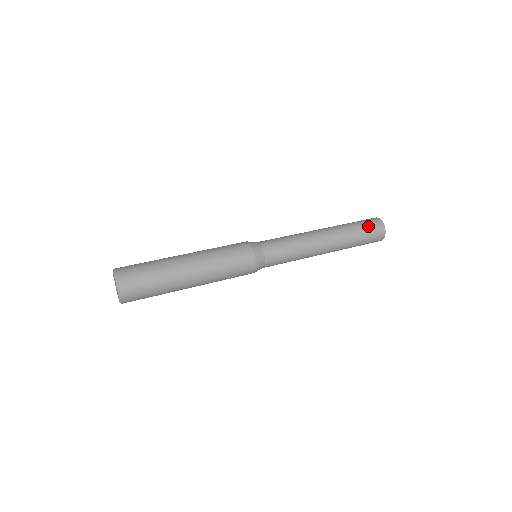
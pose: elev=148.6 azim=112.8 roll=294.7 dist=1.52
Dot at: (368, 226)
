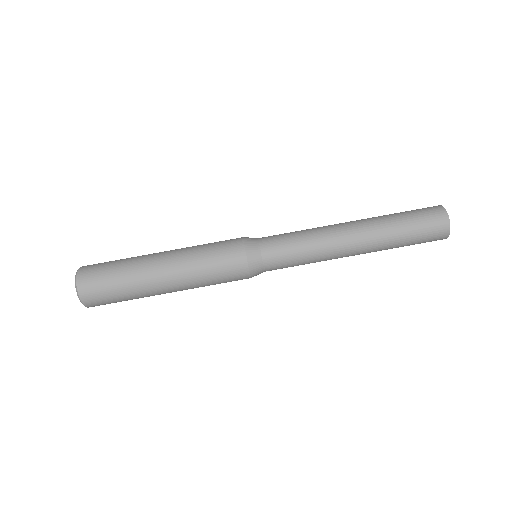
Dot at: occluded
